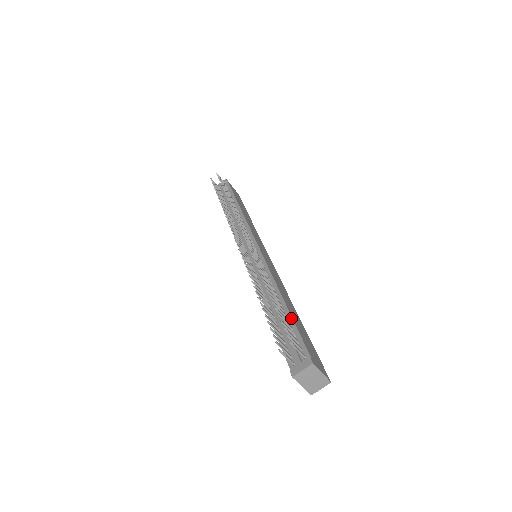
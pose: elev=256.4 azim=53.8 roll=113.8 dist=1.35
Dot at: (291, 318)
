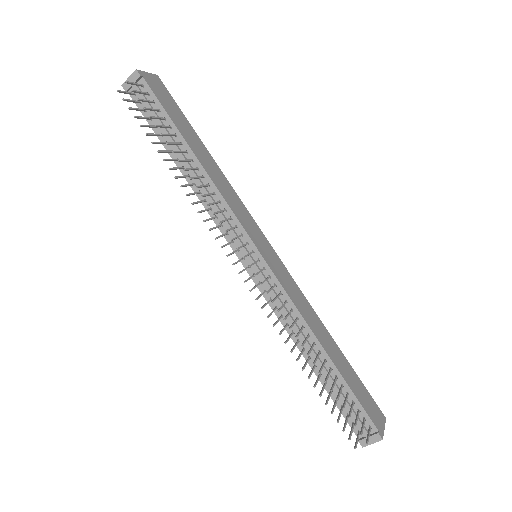
Dot at: (344, 381)
